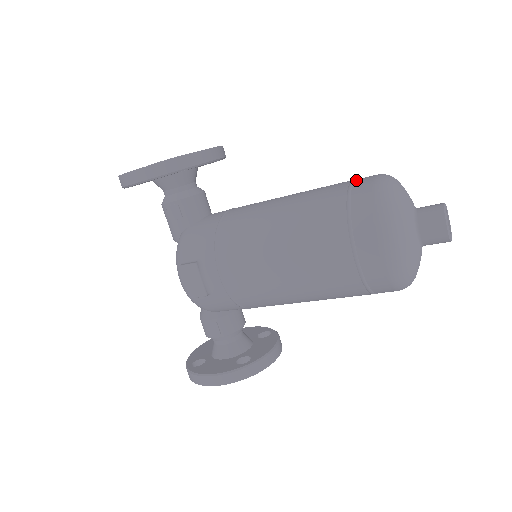
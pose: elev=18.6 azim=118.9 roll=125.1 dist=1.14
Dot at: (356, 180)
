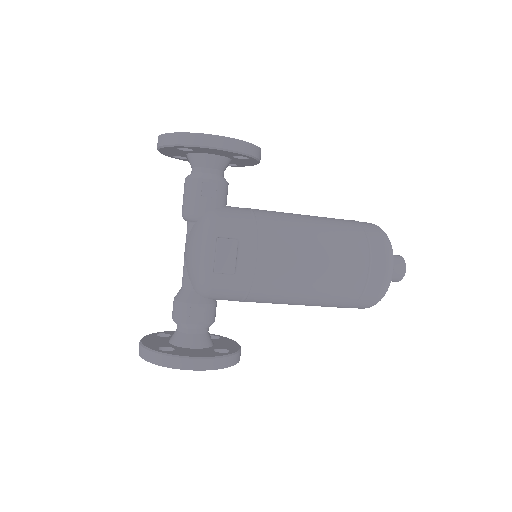
Dot at: occluded
